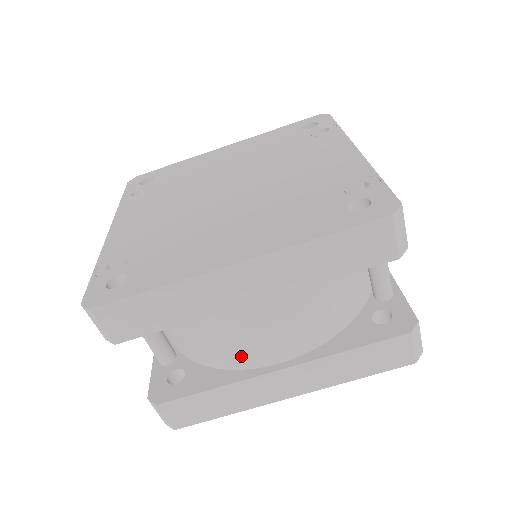
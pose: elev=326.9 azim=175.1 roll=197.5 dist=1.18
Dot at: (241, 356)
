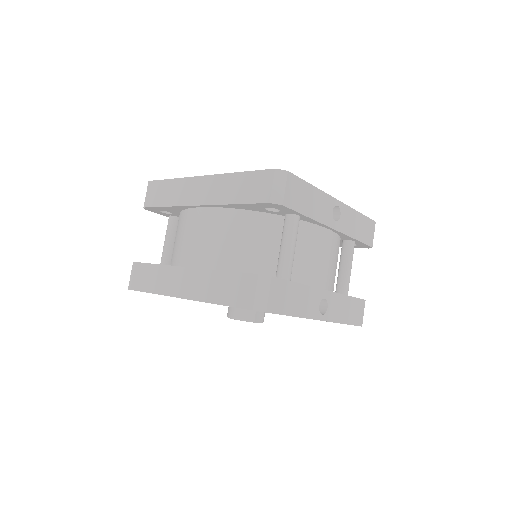
Dot at: (181, 254)
